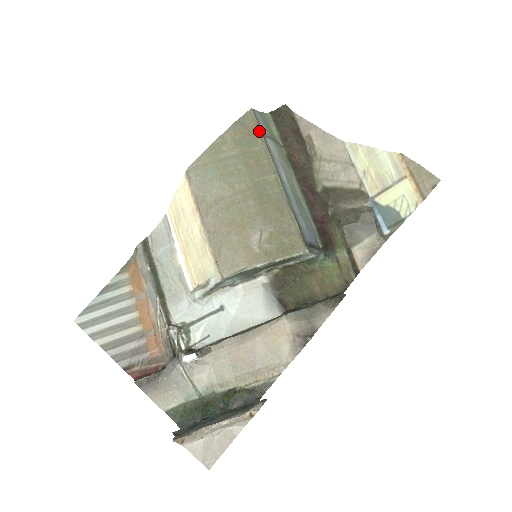
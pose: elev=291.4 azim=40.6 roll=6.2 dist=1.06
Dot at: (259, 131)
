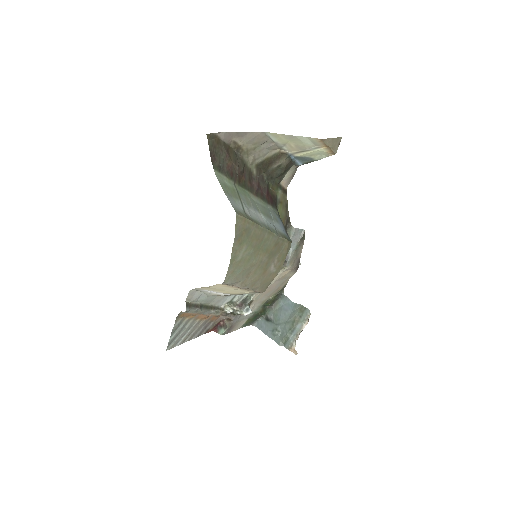
Dot at: (248, 221)
